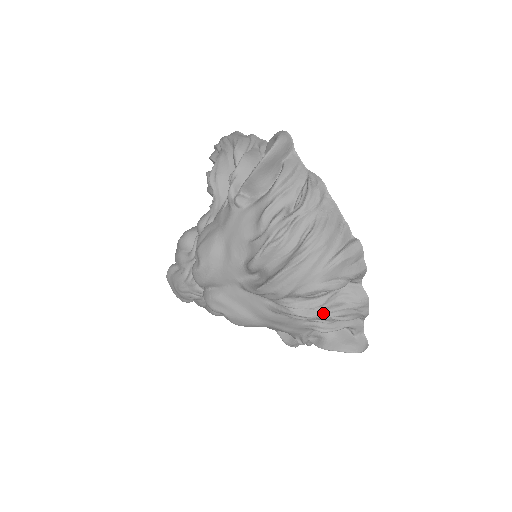
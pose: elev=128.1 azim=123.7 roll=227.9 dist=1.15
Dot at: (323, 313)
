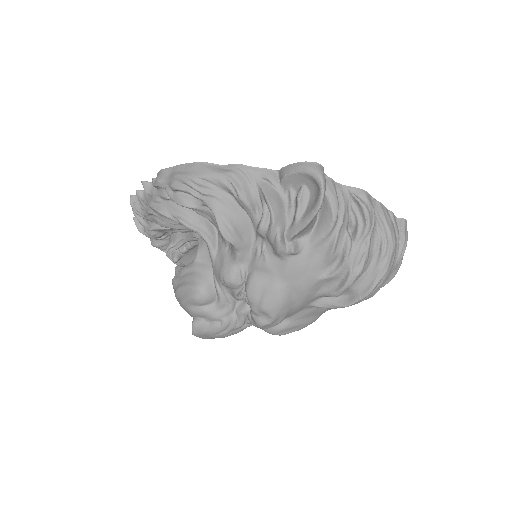
Dot at: occluded
